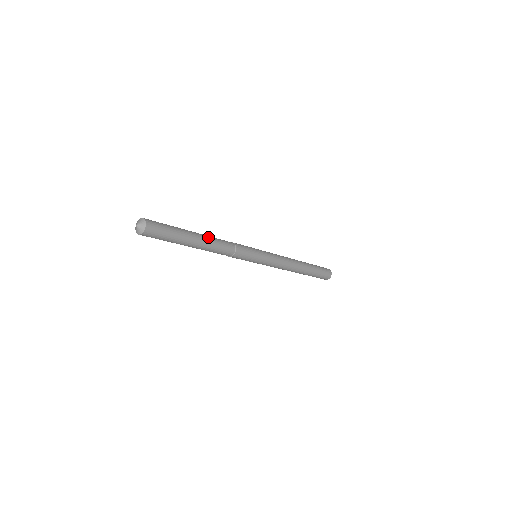
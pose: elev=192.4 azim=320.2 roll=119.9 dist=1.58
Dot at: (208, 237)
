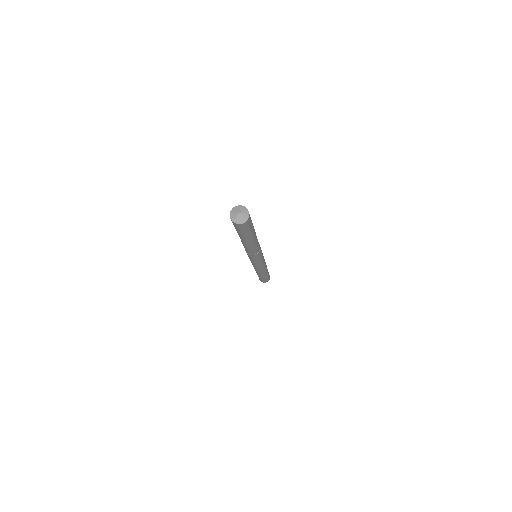
Dot at: occluded
